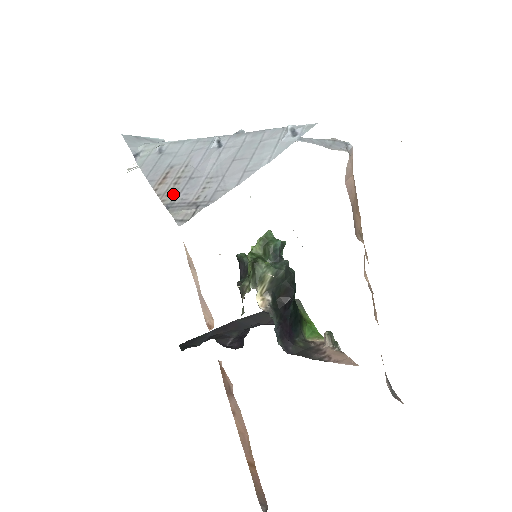
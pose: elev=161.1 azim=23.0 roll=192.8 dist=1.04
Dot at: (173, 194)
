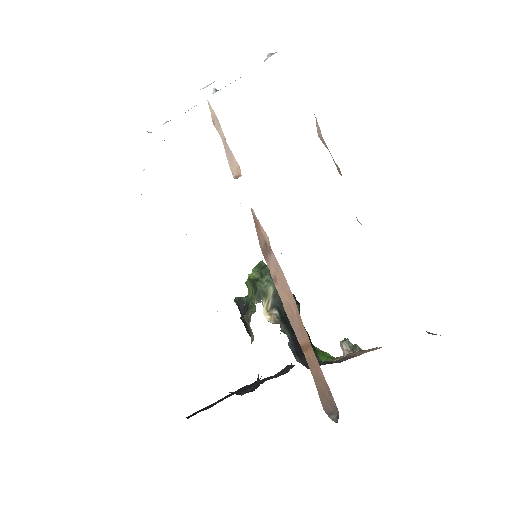
Dot at: occluded
